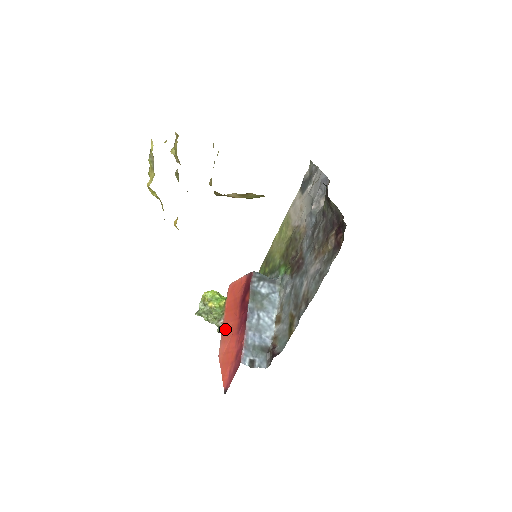
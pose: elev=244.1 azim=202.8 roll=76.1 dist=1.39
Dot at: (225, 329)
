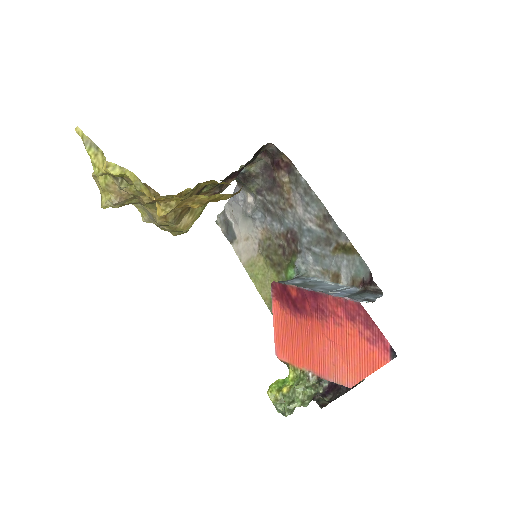
Dot at: (320, 364)
